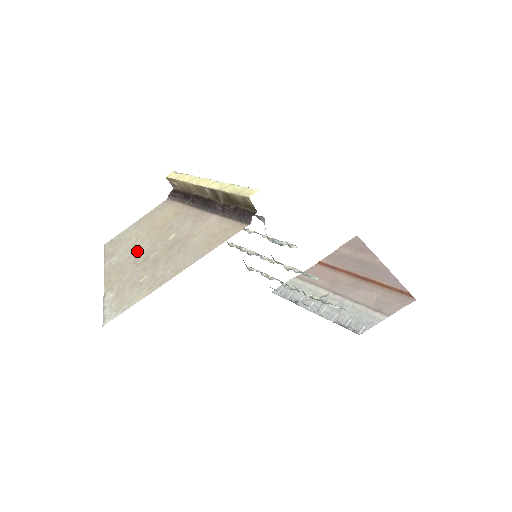
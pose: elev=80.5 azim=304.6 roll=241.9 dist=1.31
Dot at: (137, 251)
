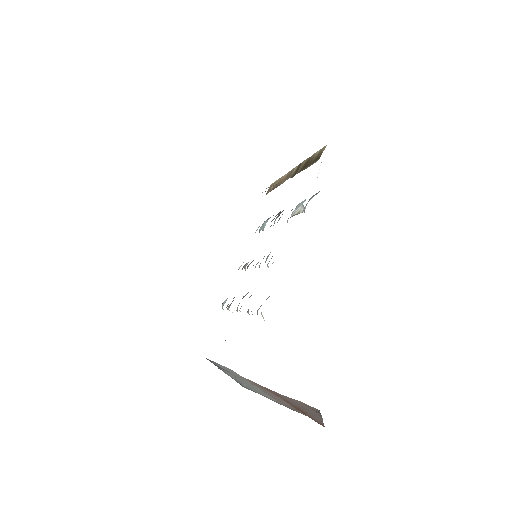
Dot at: occluded
